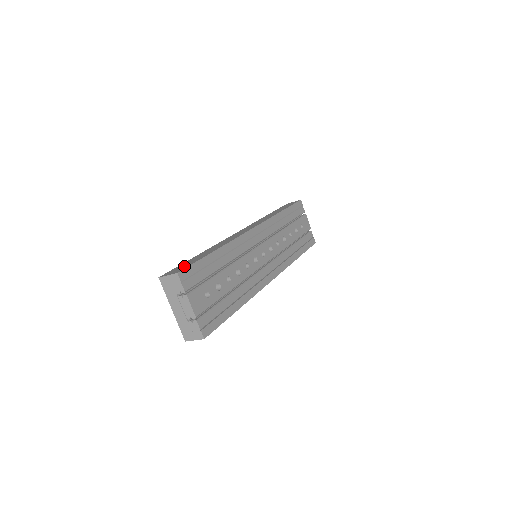
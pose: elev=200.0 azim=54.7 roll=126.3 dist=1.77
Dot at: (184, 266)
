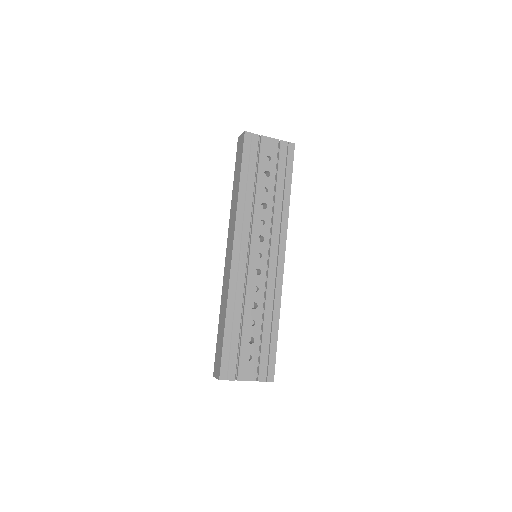
Dot at: (218, 360)
